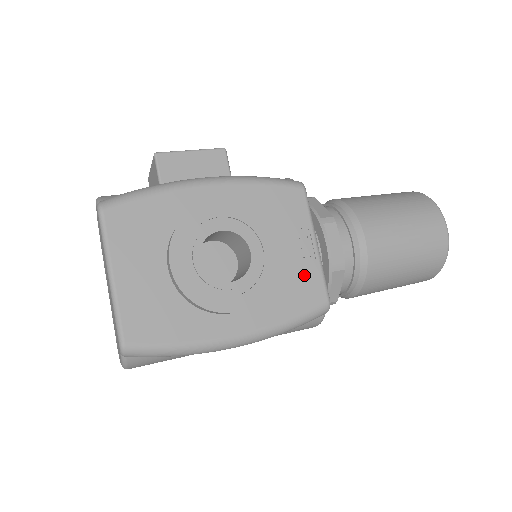
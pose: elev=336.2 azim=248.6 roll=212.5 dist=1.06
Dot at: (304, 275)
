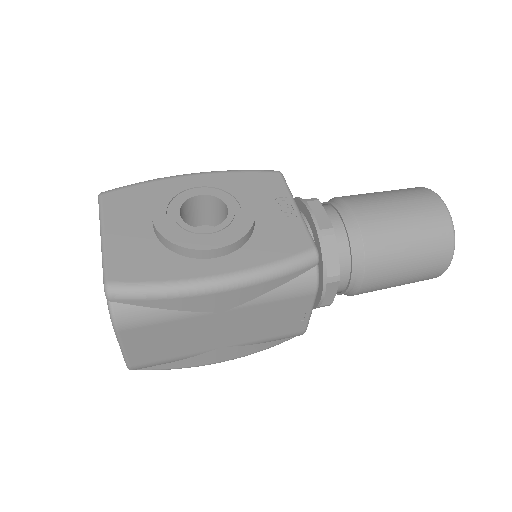
Dot at: (286, 229)
